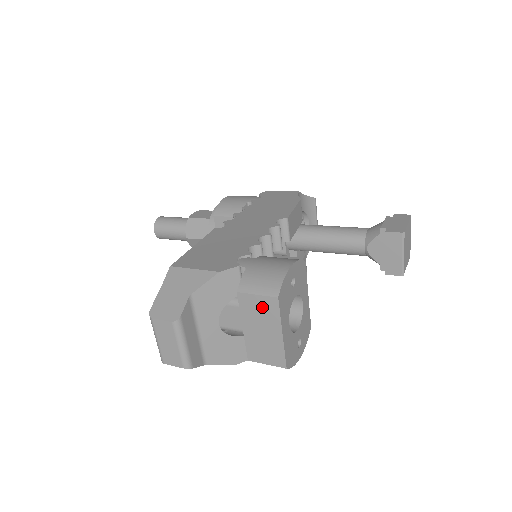
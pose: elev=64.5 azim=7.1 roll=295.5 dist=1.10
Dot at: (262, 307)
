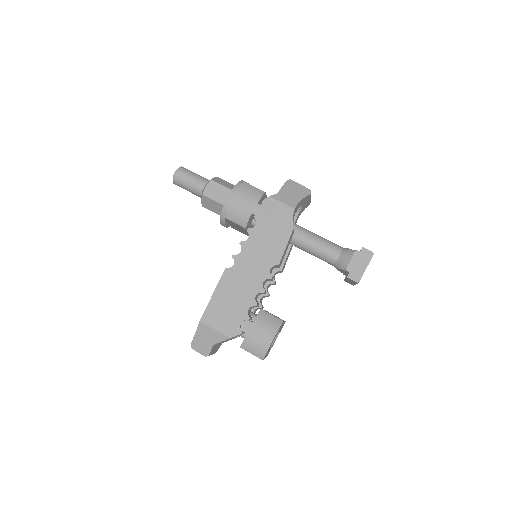
Dot at: occluded
